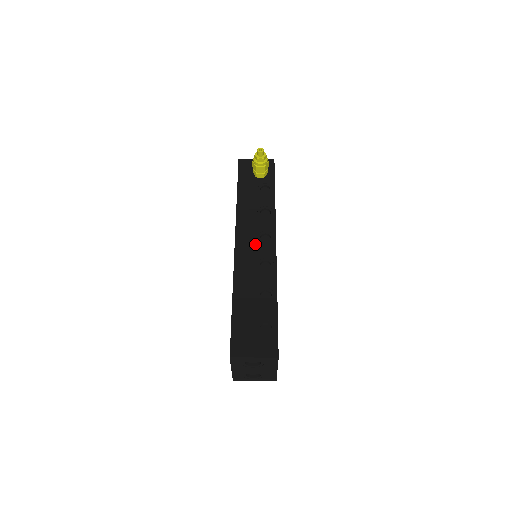
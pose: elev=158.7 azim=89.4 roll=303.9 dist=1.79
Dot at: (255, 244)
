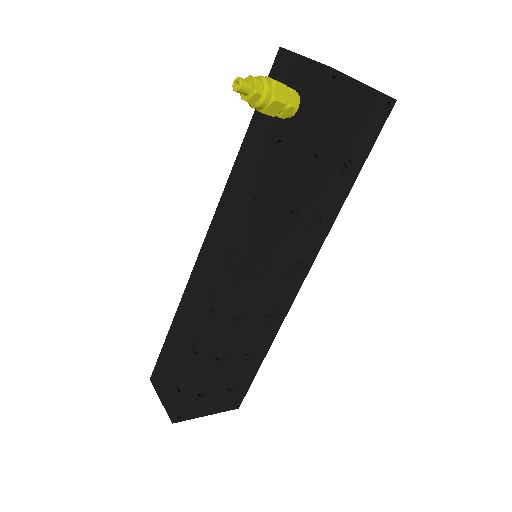
Dot at: (218, 260)
